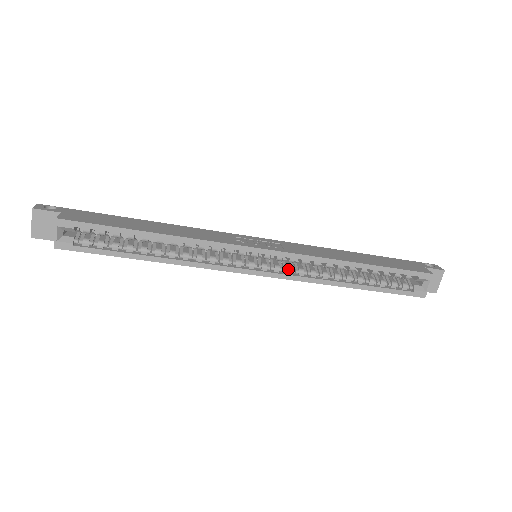
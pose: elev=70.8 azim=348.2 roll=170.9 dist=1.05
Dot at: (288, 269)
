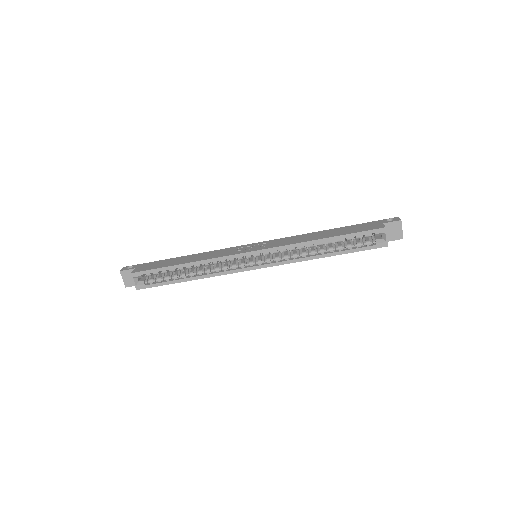
Dot at: (276, 258)
